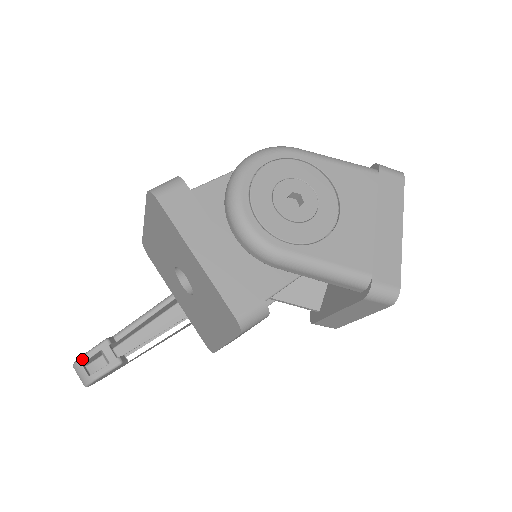
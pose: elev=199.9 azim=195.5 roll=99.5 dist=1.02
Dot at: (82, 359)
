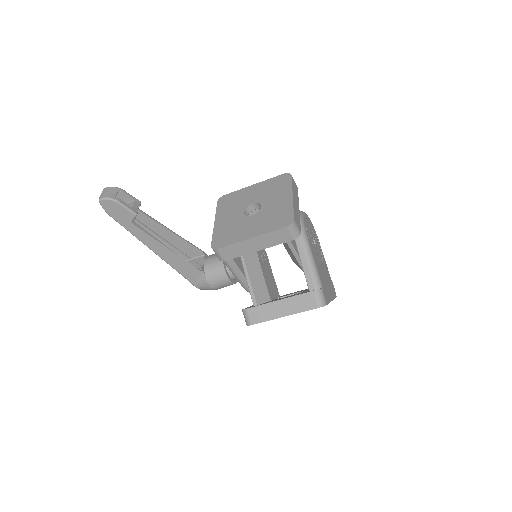
Dot at: (122, 190)
